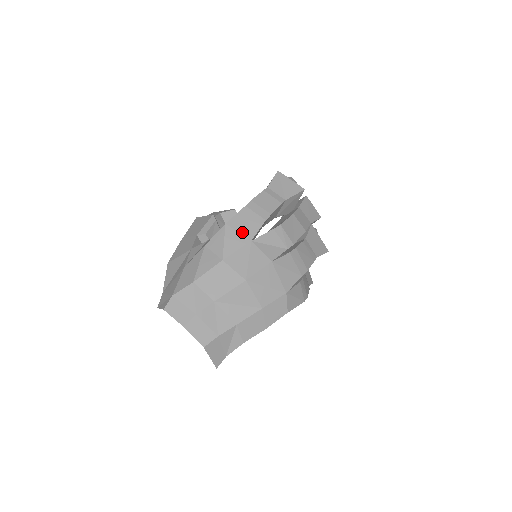
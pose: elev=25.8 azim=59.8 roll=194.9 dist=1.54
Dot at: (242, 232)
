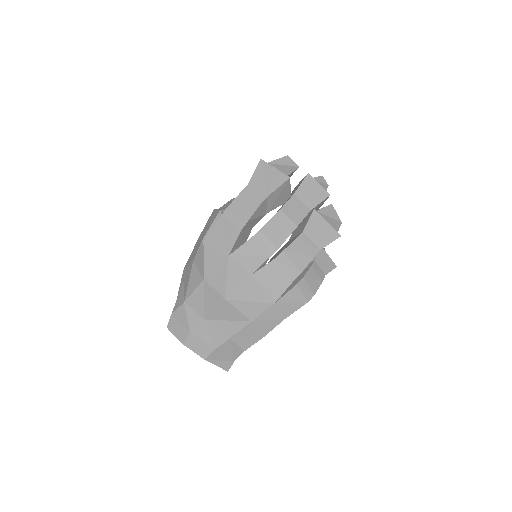
Dot at: (219, 247)
